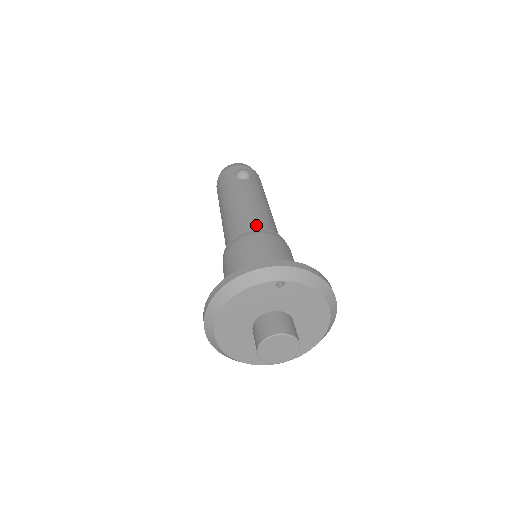
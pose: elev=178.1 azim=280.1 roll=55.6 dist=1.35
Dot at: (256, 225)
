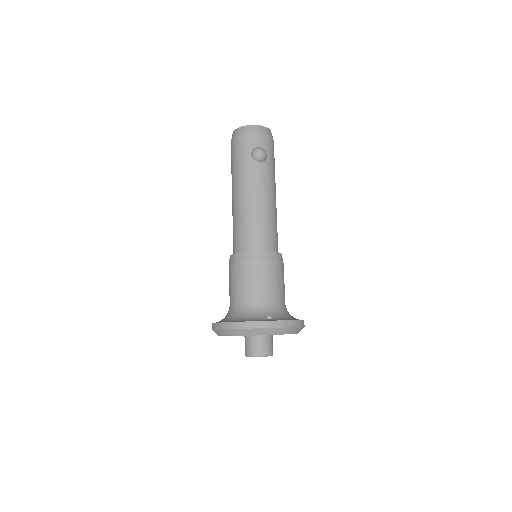
Dot at: (262, 242)
